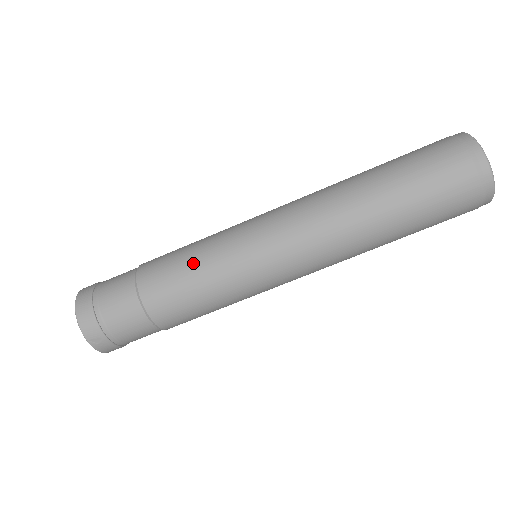
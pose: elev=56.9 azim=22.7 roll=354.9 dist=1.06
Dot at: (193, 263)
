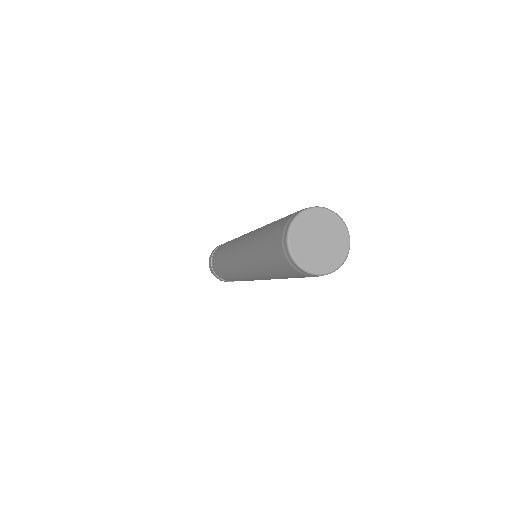
Dot at: (226, 268)
